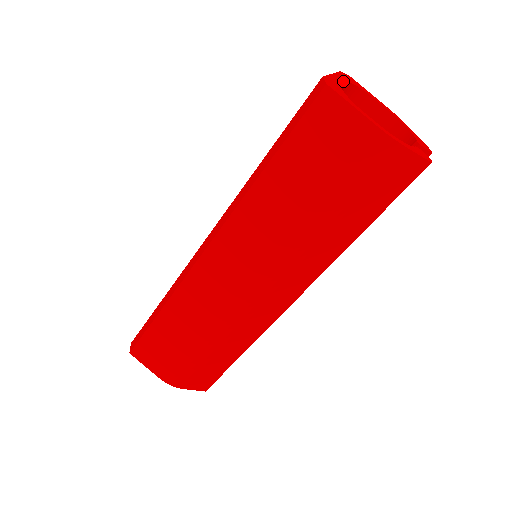
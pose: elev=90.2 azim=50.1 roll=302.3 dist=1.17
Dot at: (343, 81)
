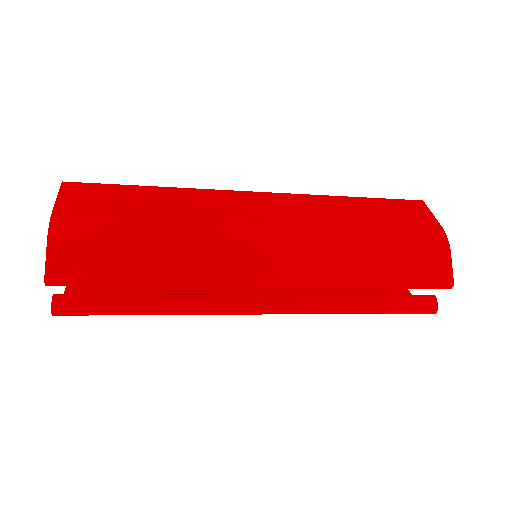
Dot at: occluded
